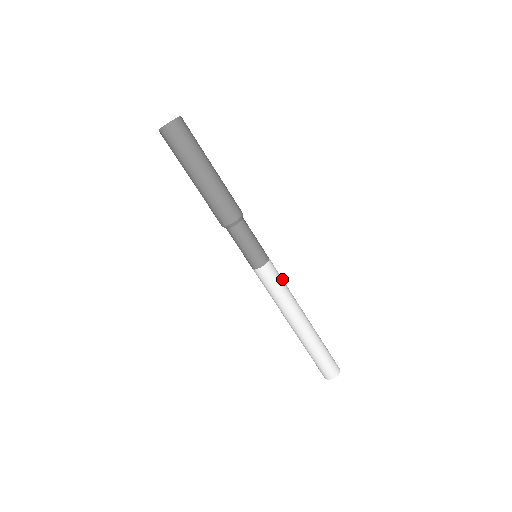
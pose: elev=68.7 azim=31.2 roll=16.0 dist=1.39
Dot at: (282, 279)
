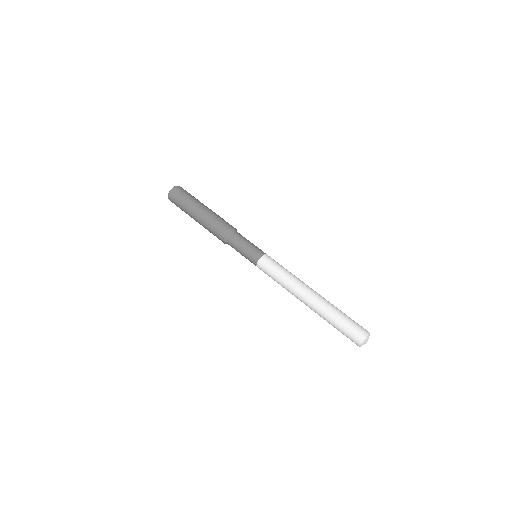
Dot at: occluded
